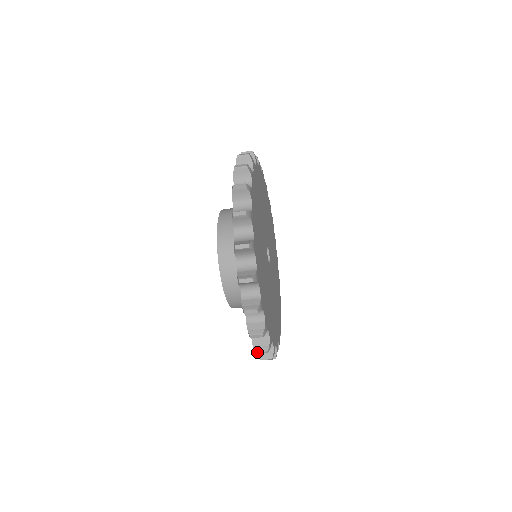
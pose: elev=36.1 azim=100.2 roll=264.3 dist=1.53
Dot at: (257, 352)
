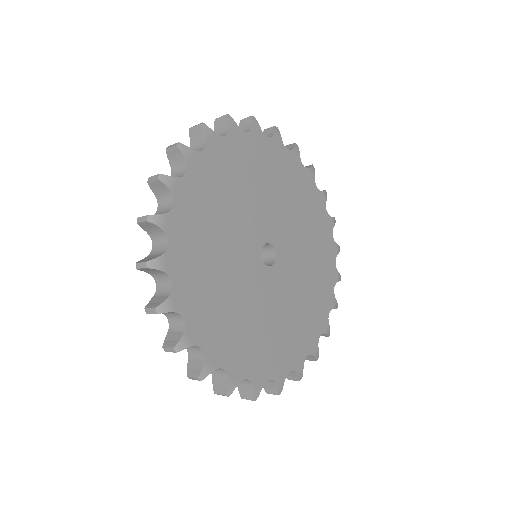
Dot at: (216, 393)
